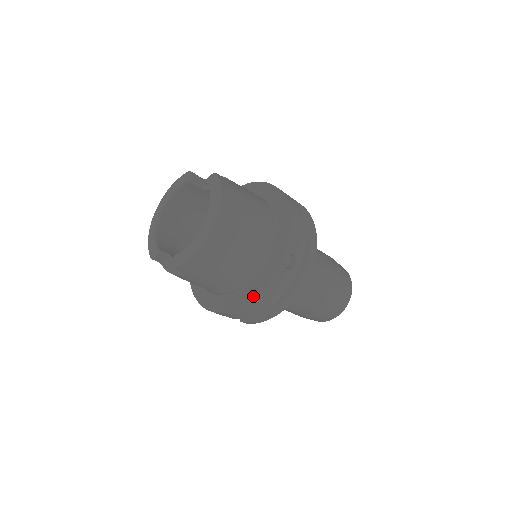
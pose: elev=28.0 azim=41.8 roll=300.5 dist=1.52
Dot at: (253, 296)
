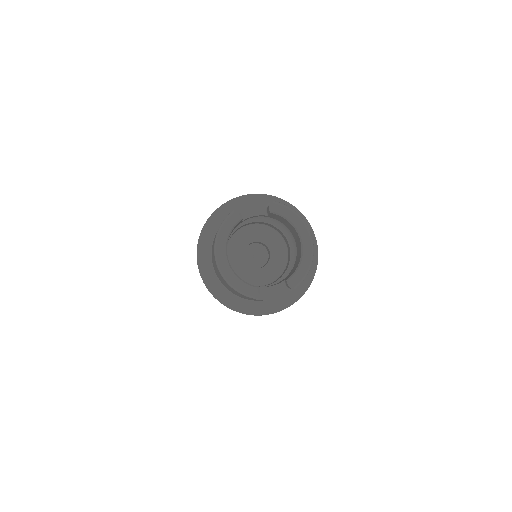
Dot at: (311, 278)
